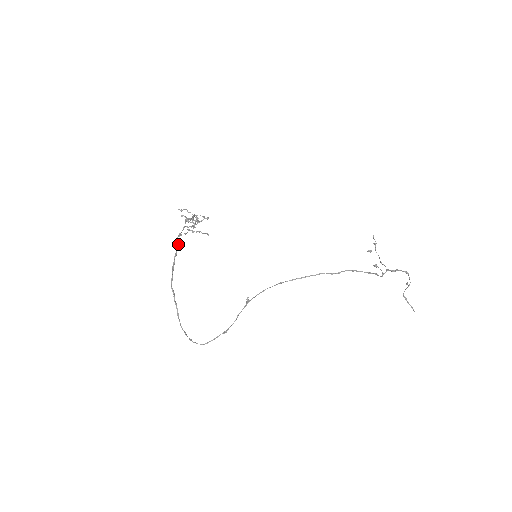
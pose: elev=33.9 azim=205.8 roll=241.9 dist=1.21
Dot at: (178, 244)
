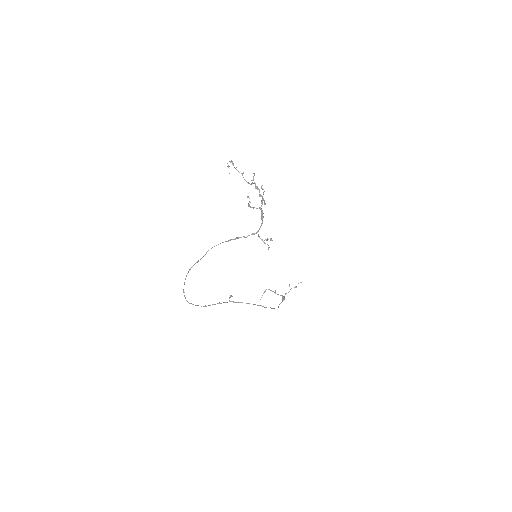
Dot at: occluded
